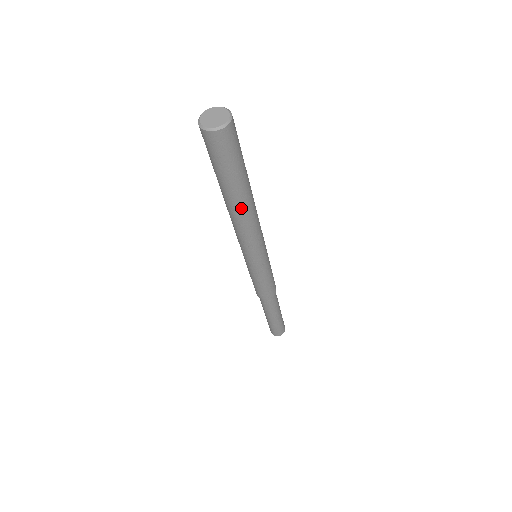
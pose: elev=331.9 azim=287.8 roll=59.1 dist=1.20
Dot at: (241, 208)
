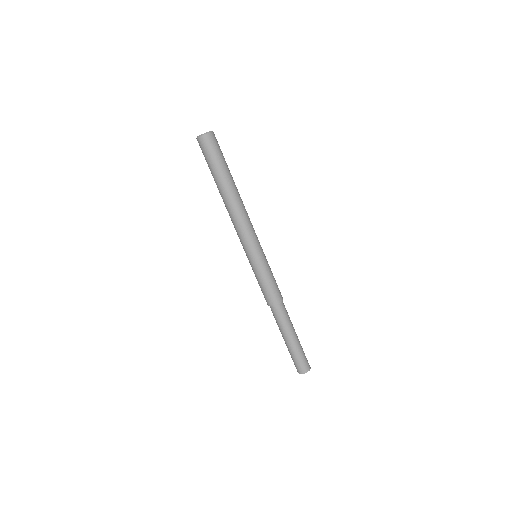
Dot at: (224, 197)
